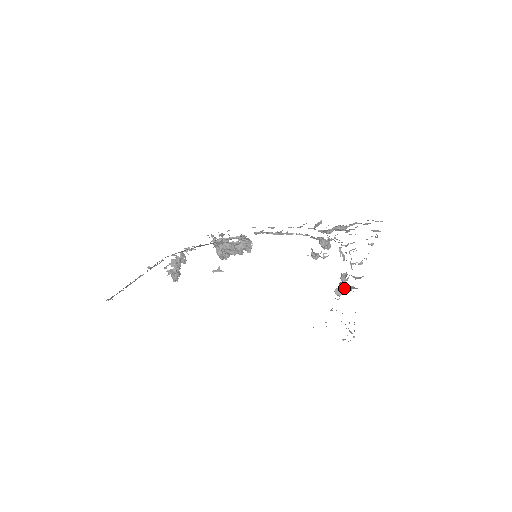
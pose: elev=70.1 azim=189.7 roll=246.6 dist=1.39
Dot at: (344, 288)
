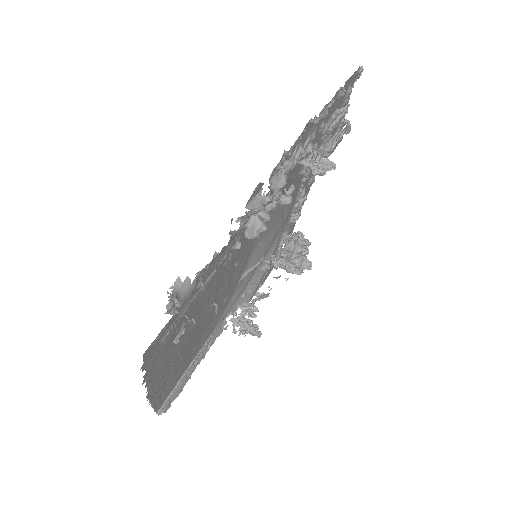
Dot at: (254, 222)
